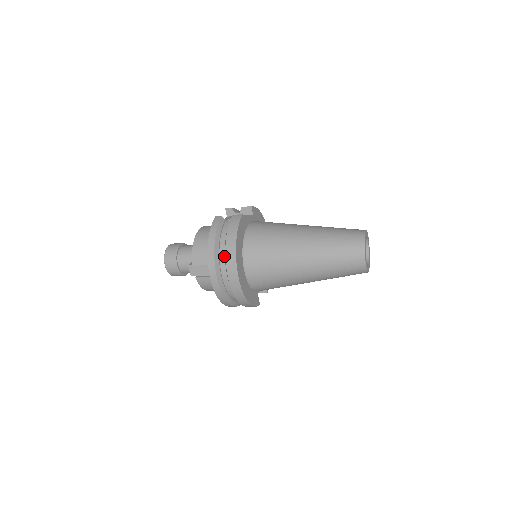
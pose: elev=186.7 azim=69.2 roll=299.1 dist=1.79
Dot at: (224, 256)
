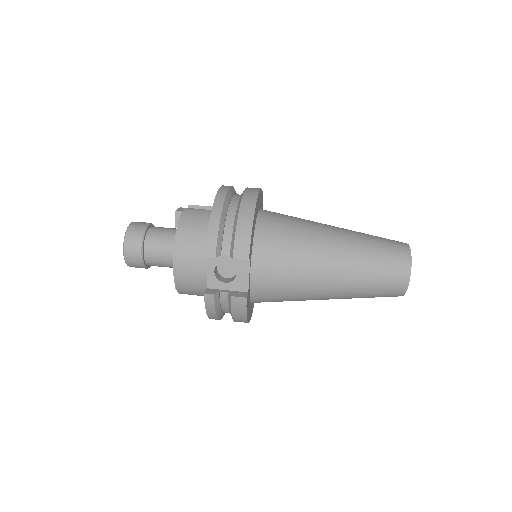
Dot at: occluded
